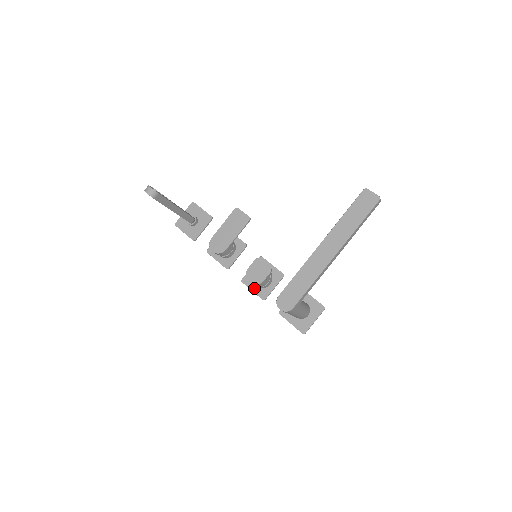
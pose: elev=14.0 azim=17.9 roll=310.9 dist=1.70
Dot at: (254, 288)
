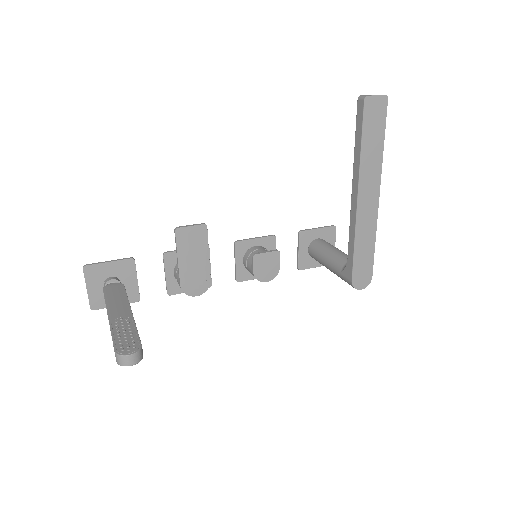
Dot at: occluded
